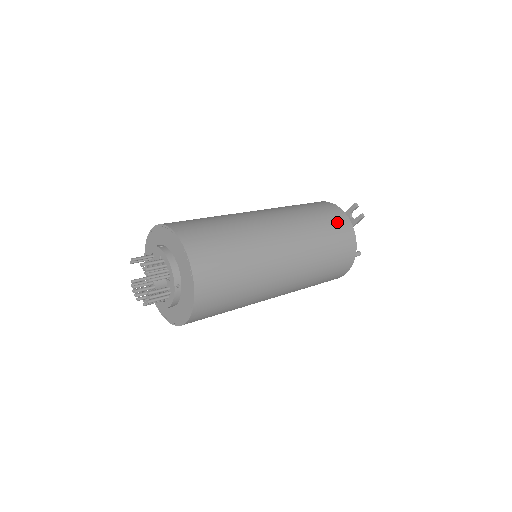
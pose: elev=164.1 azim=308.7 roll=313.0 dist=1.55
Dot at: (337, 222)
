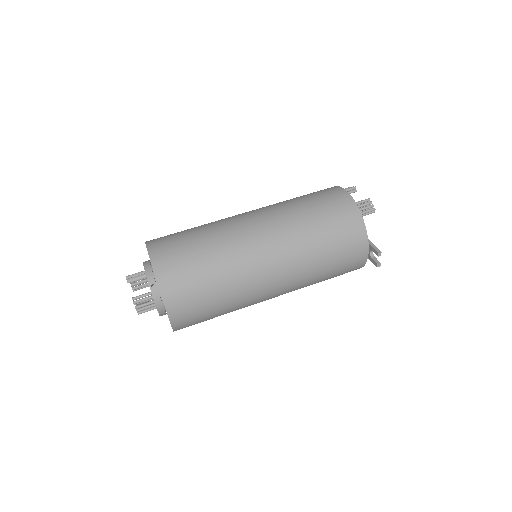
Dot at: (350, 258)
